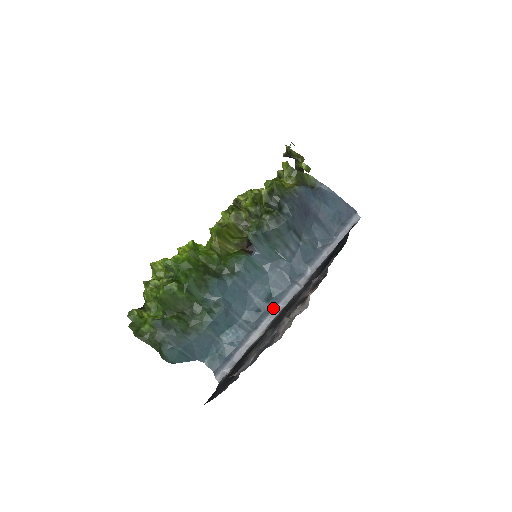
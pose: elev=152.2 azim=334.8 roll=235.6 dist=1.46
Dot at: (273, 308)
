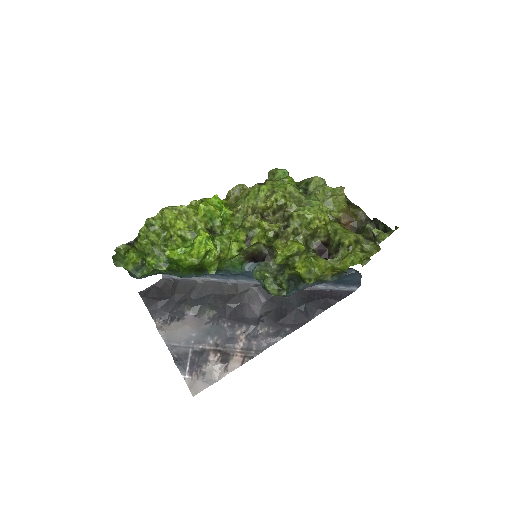
Dot at: (234, 279)
